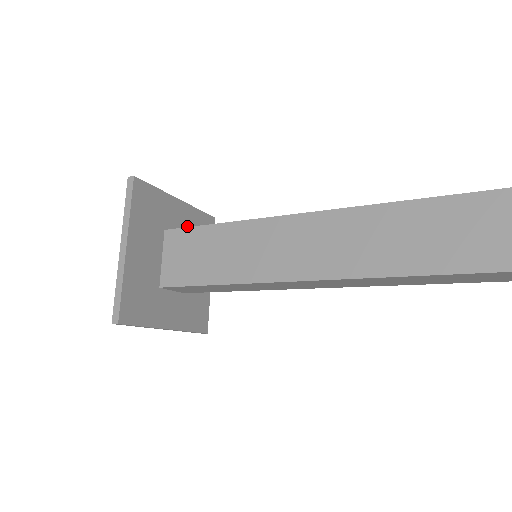
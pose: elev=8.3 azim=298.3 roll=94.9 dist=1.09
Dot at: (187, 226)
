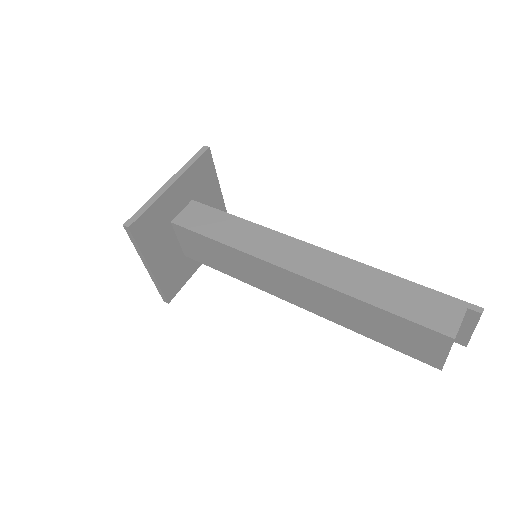
Dot at: (187, 192)
